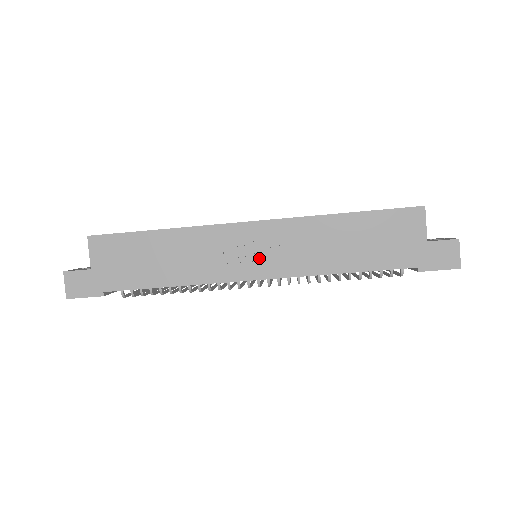
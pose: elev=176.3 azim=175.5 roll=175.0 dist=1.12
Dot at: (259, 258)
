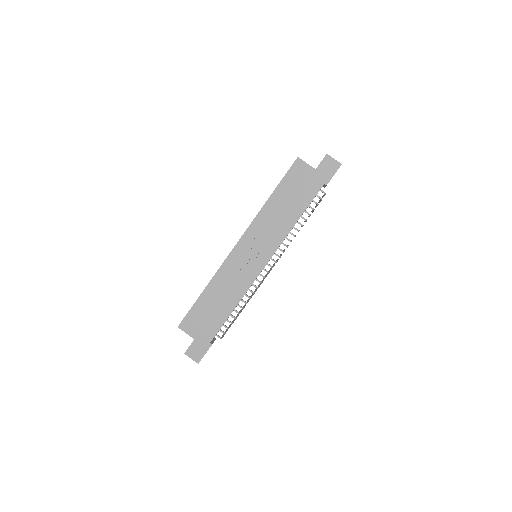
Dot at: (257, 255)
